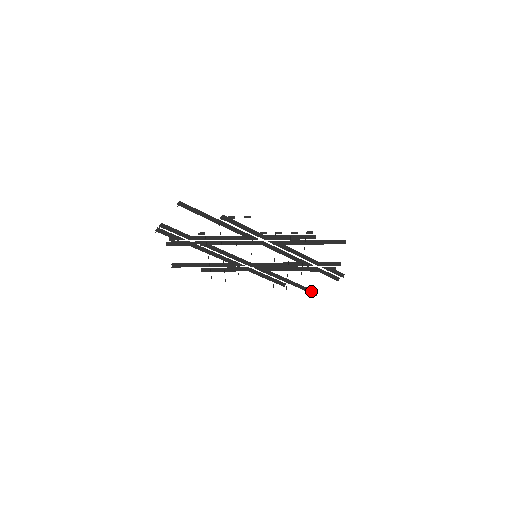
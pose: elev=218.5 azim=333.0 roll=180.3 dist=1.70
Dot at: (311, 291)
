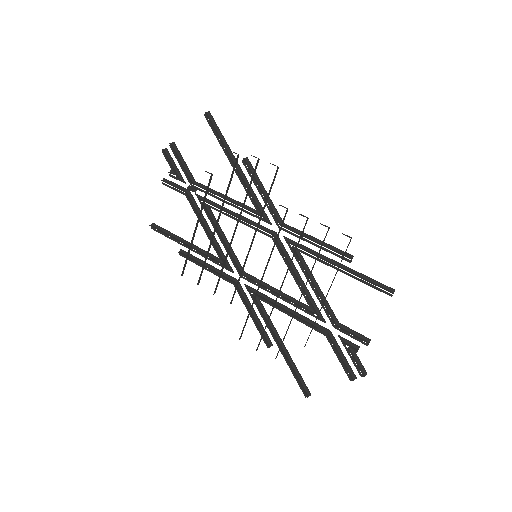
Dot at: (303, 384)
